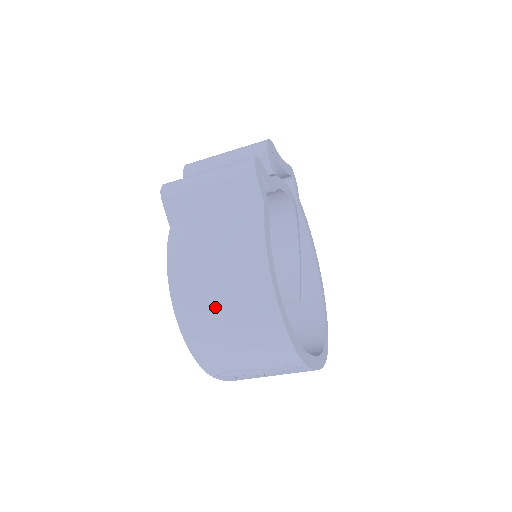
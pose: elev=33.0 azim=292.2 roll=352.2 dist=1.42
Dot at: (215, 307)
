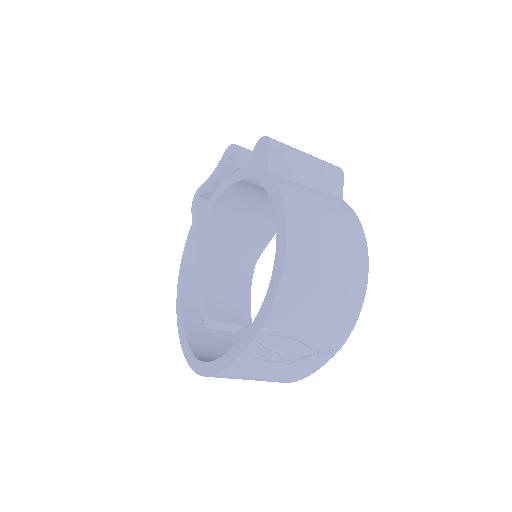
Dot at: (323, 251)
